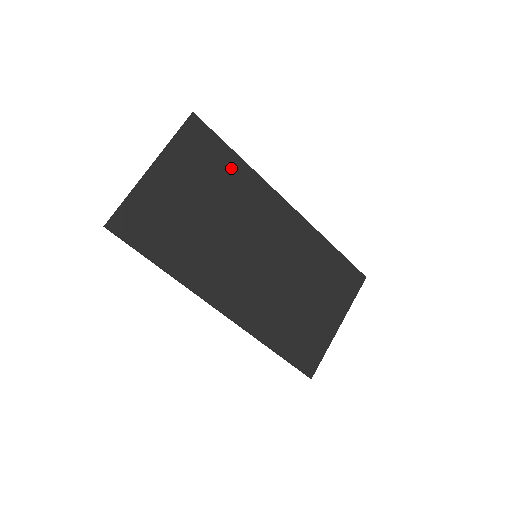
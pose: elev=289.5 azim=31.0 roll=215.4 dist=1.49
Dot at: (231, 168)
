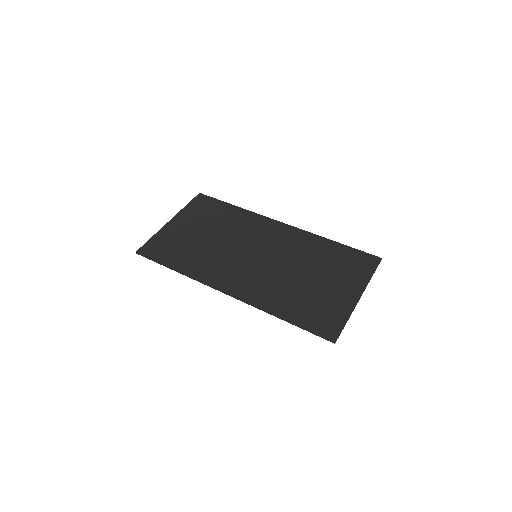
Dot at: (229, 212)
